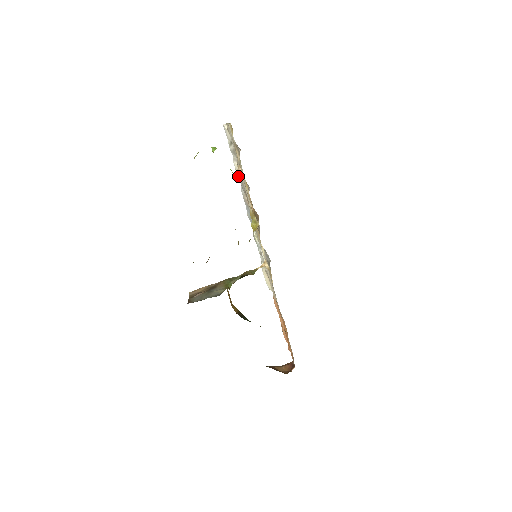
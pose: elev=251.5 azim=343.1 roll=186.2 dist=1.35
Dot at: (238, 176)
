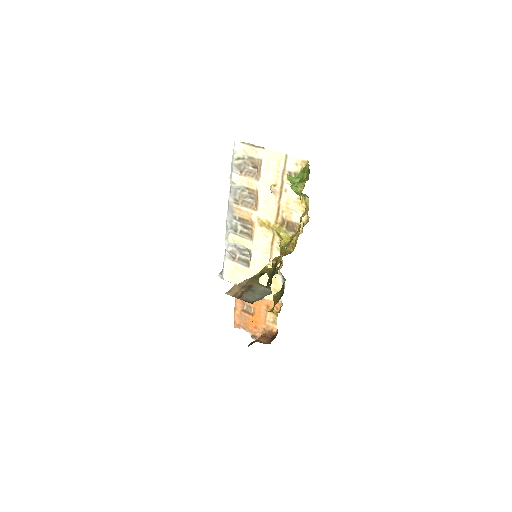
Dot at: (232, 186)
